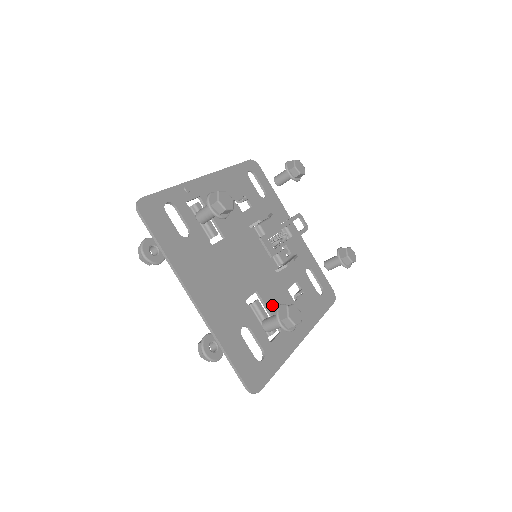
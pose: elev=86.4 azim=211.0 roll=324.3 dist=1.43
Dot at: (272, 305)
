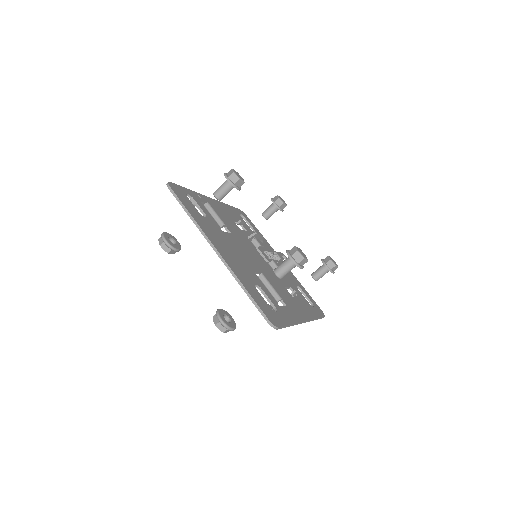
Dot at: (275, 287)
